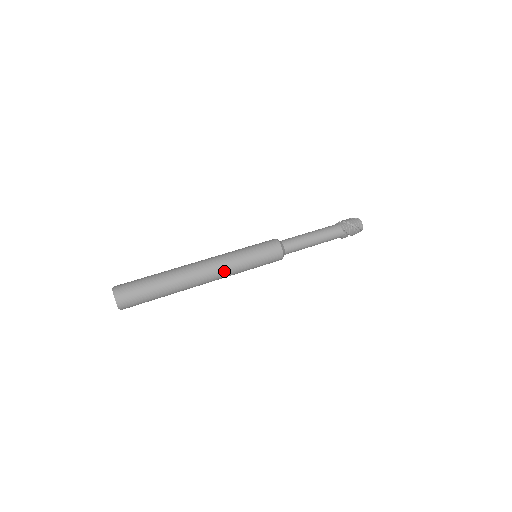
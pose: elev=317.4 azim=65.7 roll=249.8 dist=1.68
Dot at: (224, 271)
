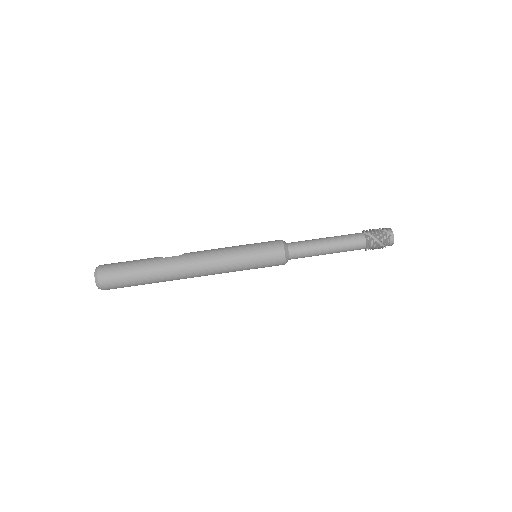
Dot at: (215, 273)
